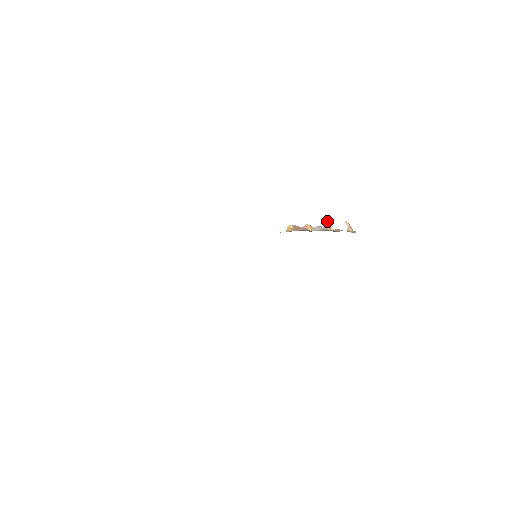
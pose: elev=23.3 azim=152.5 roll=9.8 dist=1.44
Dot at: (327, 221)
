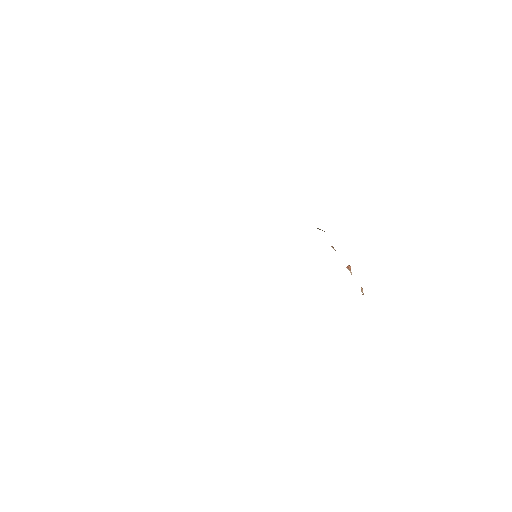
Dot at: (349, 266)
